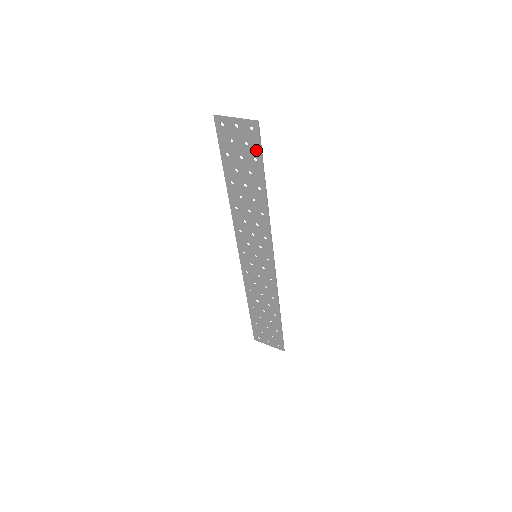
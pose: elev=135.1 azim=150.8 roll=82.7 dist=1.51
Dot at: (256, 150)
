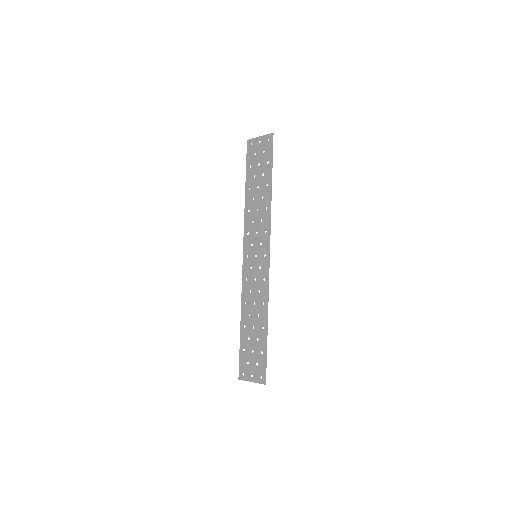
Dot at: (269, 154)
